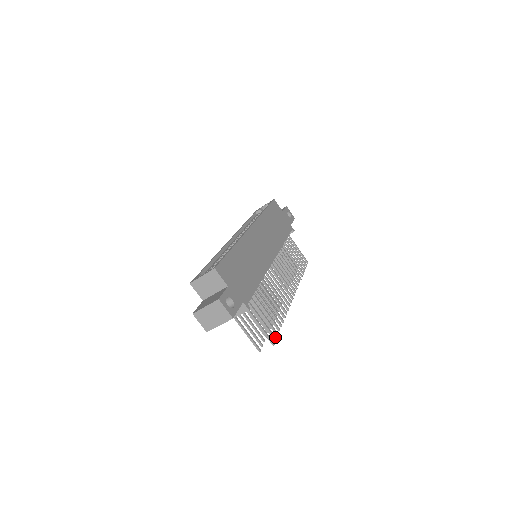
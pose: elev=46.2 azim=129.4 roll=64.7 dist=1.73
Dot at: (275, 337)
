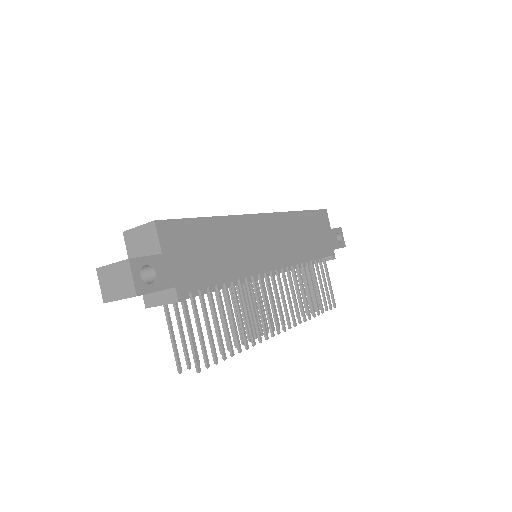
Dot at: (208, 363)
